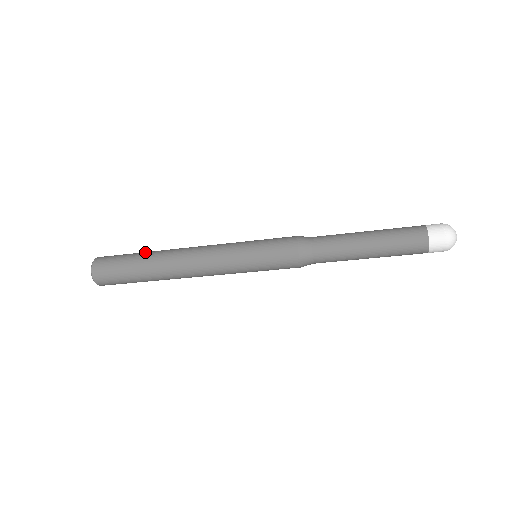
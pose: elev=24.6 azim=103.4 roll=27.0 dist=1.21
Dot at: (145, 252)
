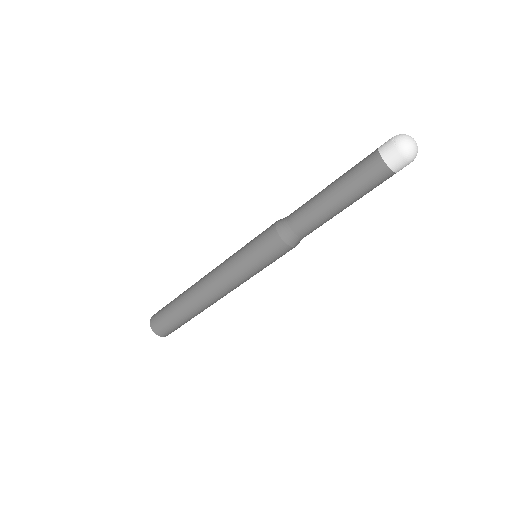
Dot at: occluded
